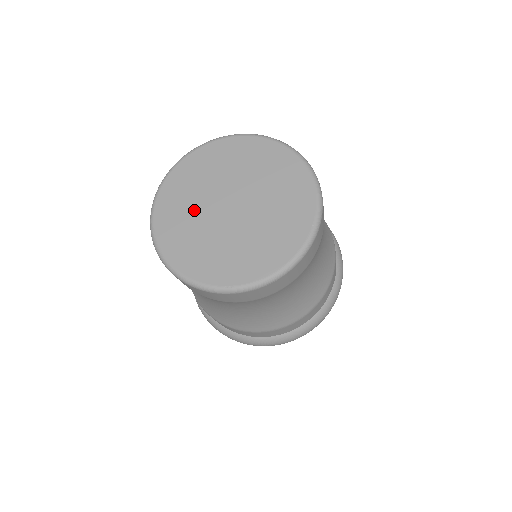
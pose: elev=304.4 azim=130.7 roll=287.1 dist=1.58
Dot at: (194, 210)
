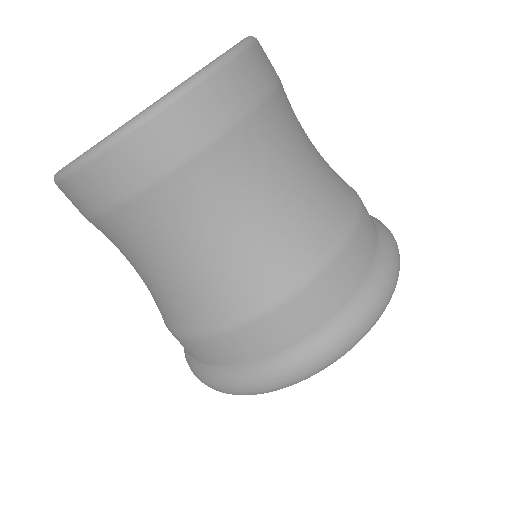
Dot at: occluded
